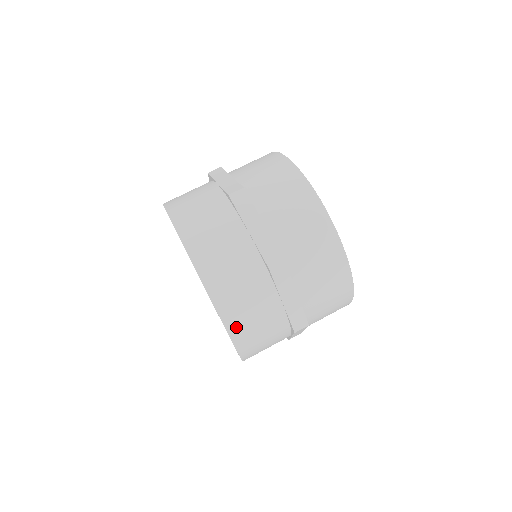
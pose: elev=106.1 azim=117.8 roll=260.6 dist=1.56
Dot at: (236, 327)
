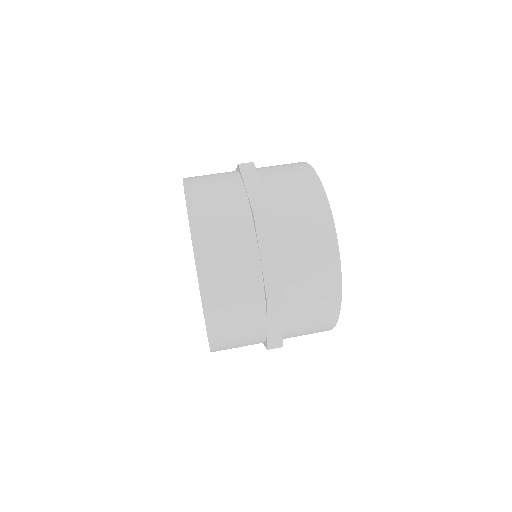
Dot at: (217, 336)
